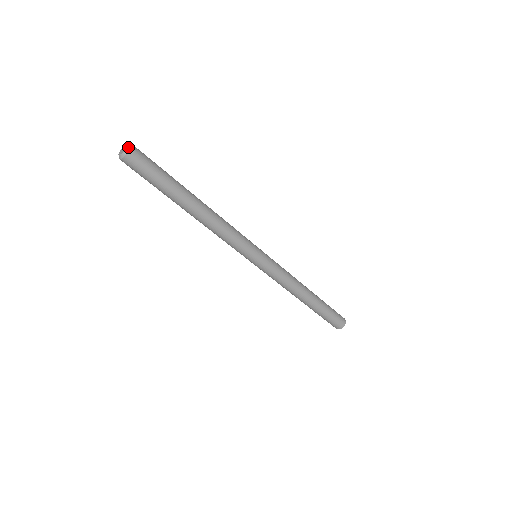
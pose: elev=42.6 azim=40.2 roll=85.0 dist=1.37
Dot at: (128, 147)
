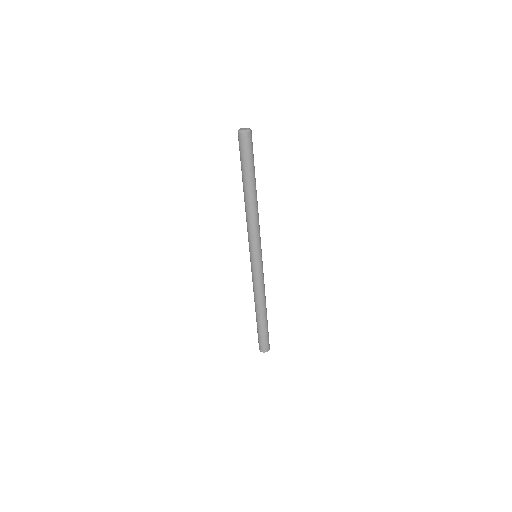
Dot at: (248, 130)
